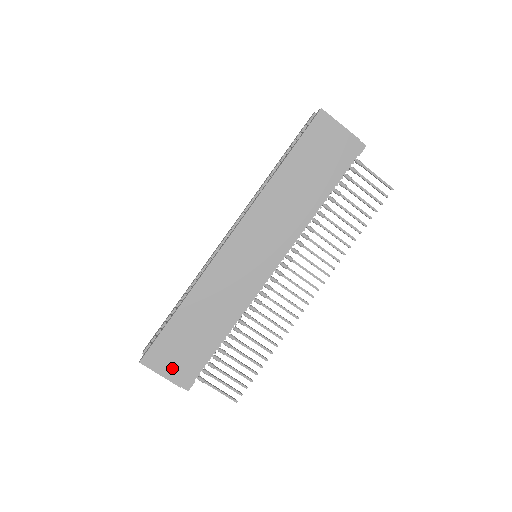
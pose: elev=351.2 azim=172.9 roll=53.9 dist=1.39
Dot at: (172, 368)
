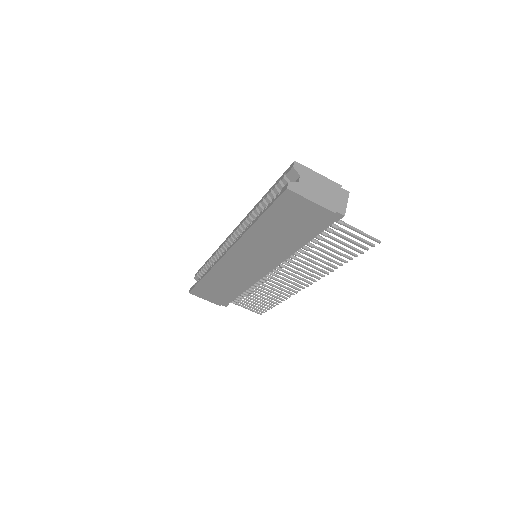
Dot at: (211, 298)
